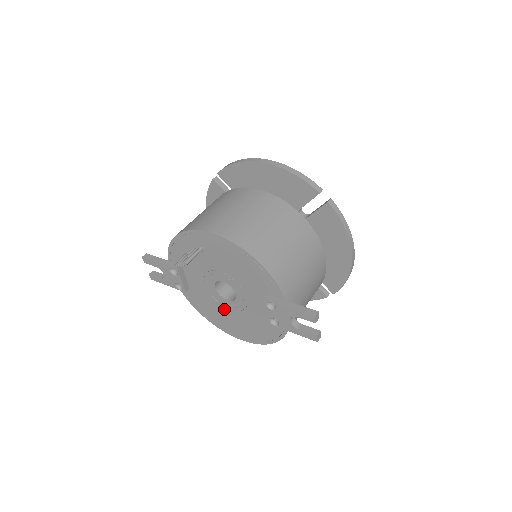
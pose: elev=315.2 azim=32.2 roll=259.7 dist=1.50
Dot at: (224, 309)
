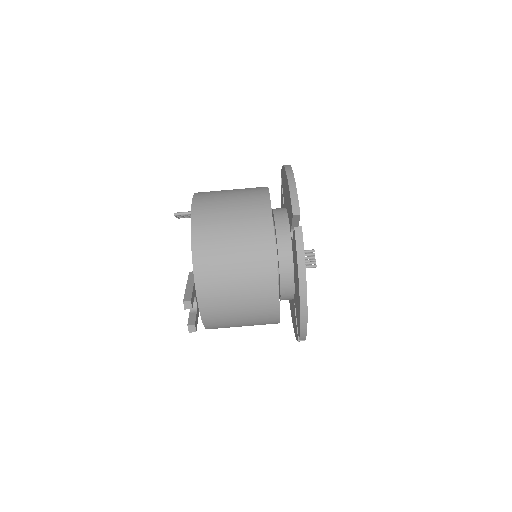
Dot at: occluded
